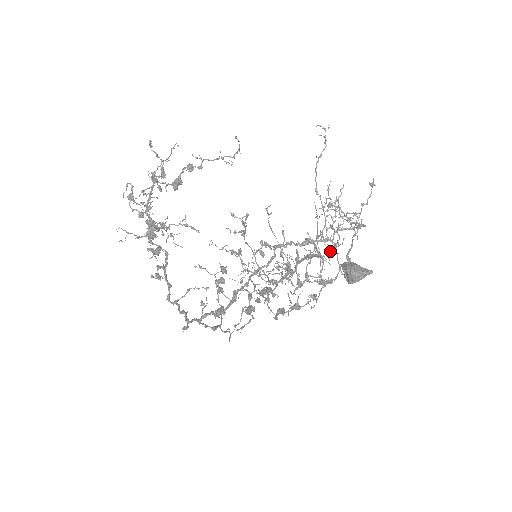
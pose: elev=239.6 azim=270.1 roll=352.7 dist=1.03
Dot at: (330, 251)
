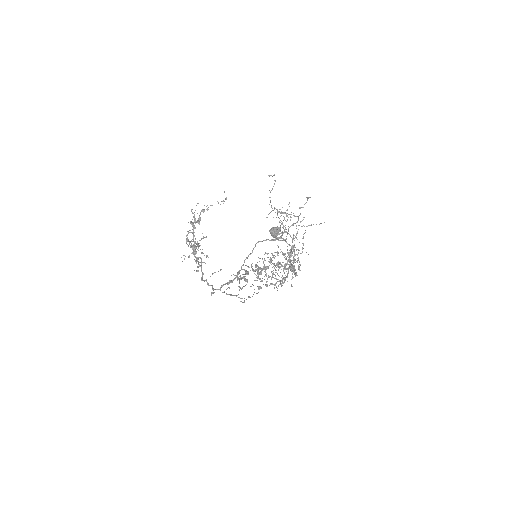
Dot at: occluded
